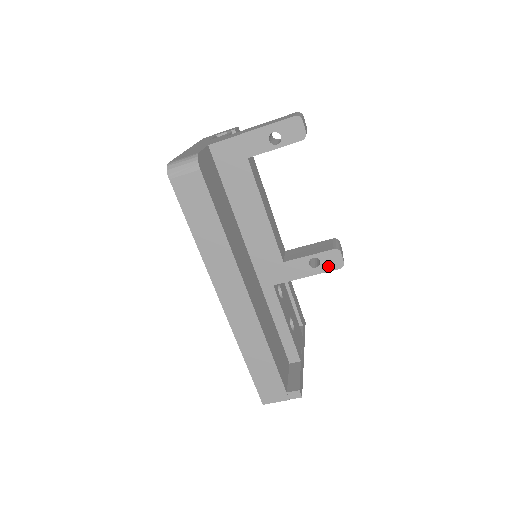
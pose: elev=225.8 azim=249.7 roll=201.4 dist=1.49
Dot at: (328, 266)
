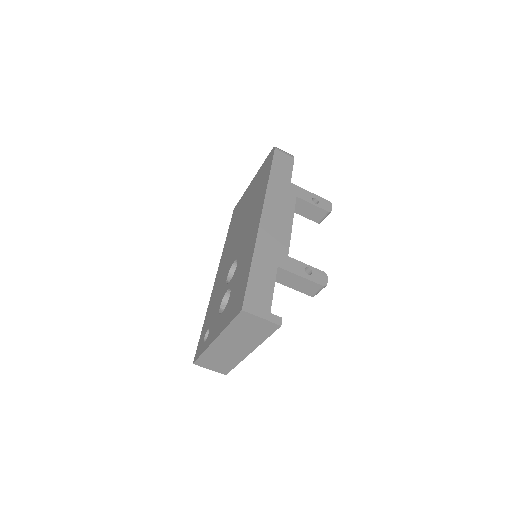
Dot at: (316, 279)
